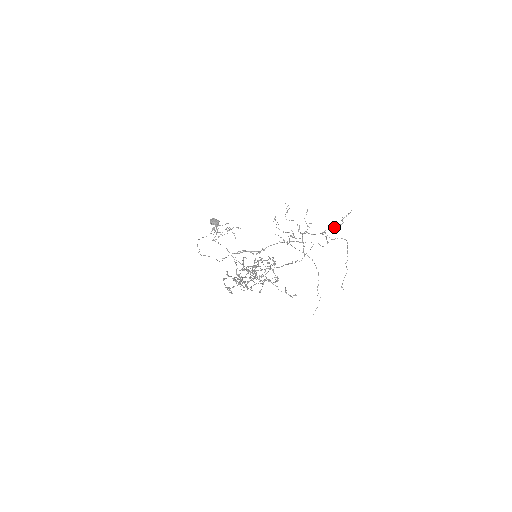
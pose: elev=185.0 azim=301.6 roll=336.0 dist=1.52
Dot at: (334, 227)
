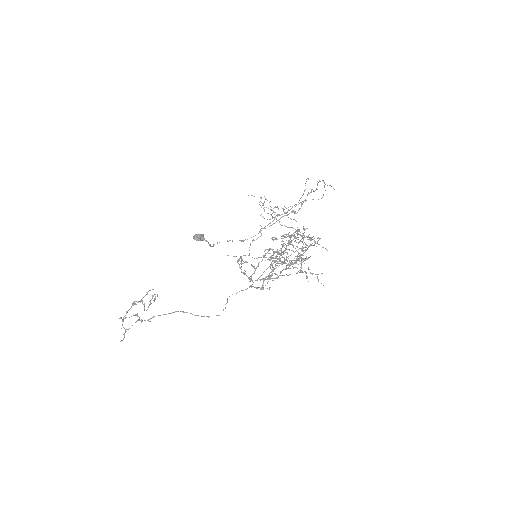
Dot at: occluded
